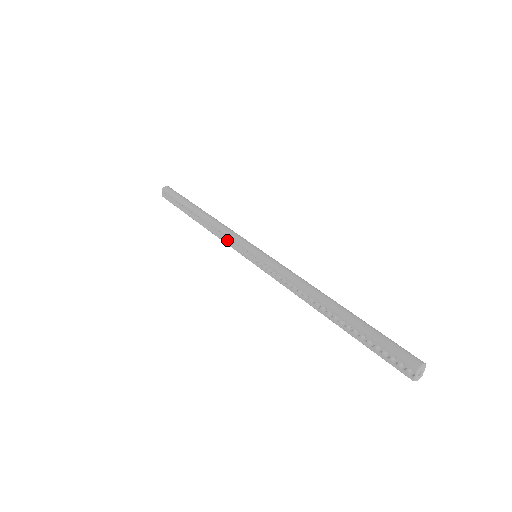
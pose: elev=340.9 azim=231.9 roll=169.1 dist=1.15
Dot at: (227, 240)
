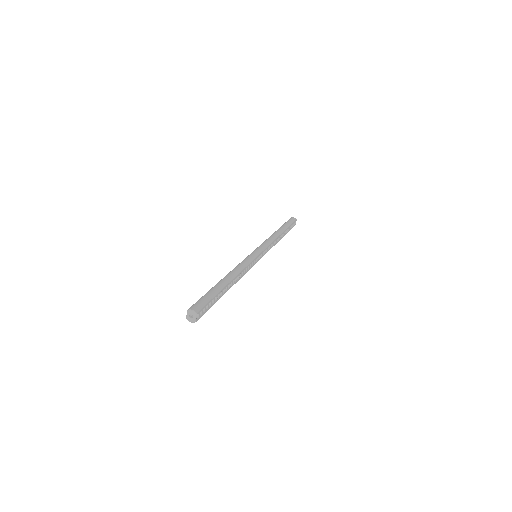
Dot at: occluded
